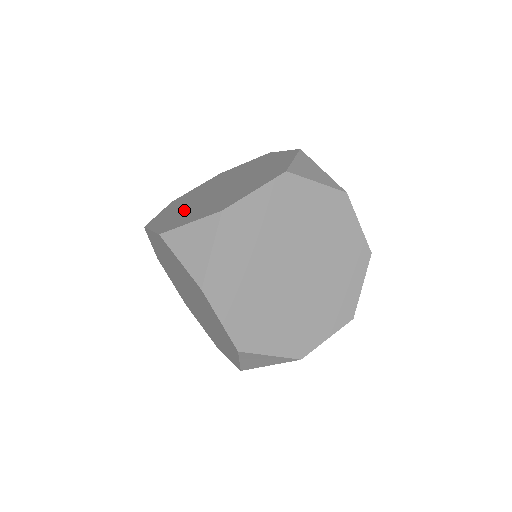
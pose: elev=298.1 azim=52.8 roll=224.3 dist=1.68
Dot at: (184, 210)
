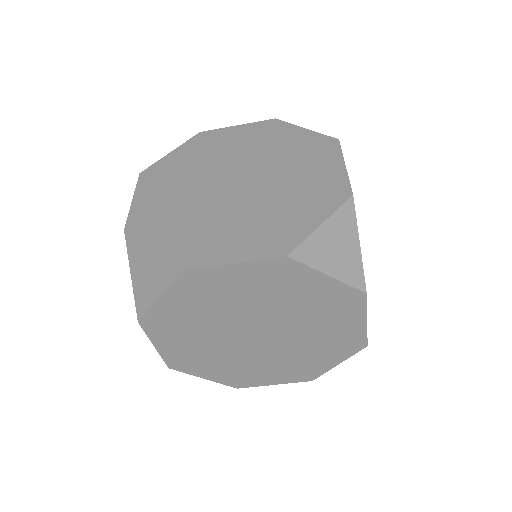
Dot at: occluded
